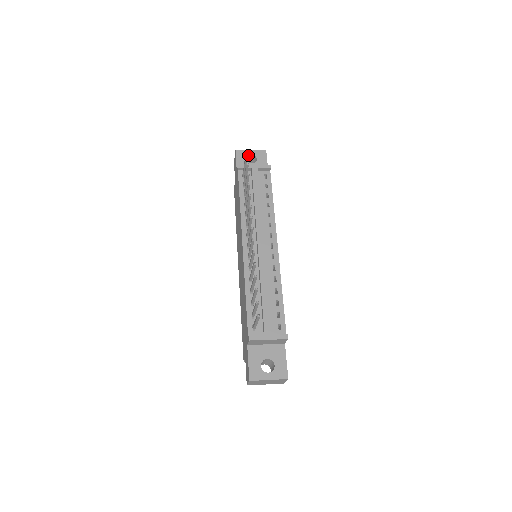
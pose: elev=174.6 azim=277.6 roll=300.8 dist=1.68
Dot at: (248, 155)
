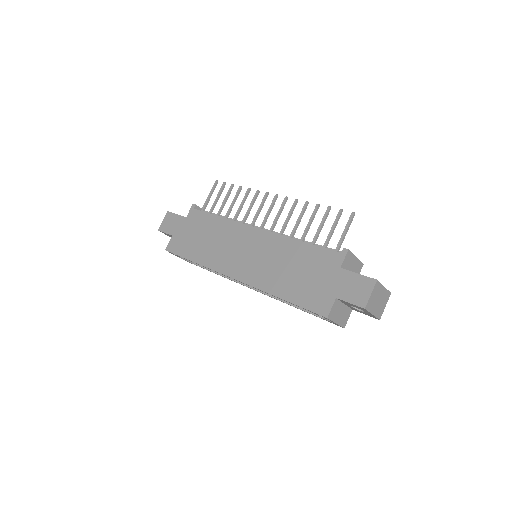
Dot at: occluded
